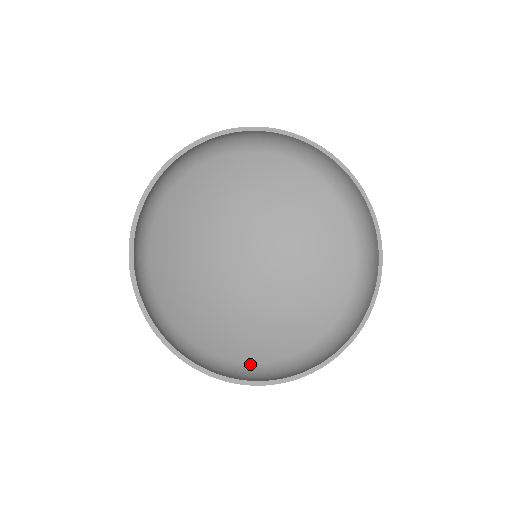
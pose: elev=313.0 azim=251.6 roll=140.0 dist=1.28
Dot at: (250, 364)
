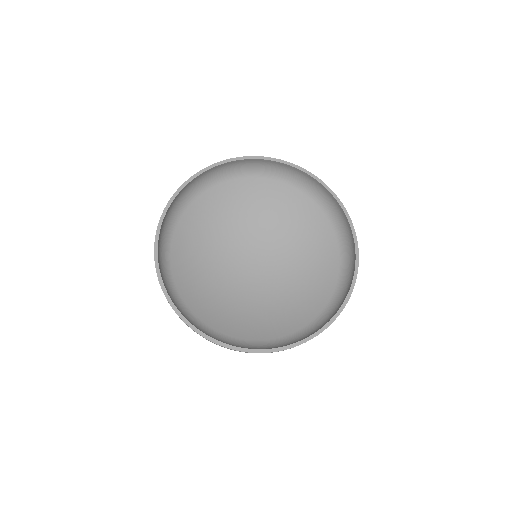
Dot at: (253, 341)
